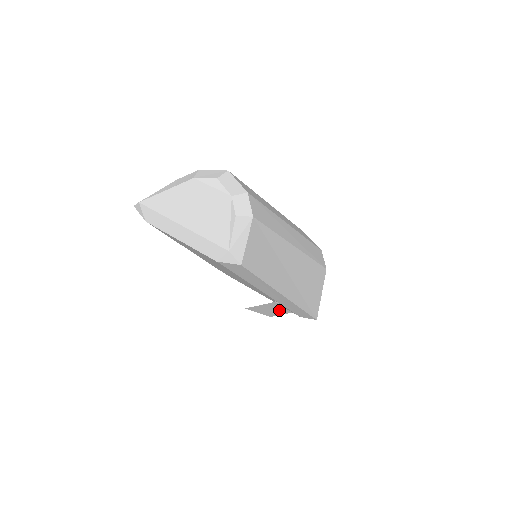
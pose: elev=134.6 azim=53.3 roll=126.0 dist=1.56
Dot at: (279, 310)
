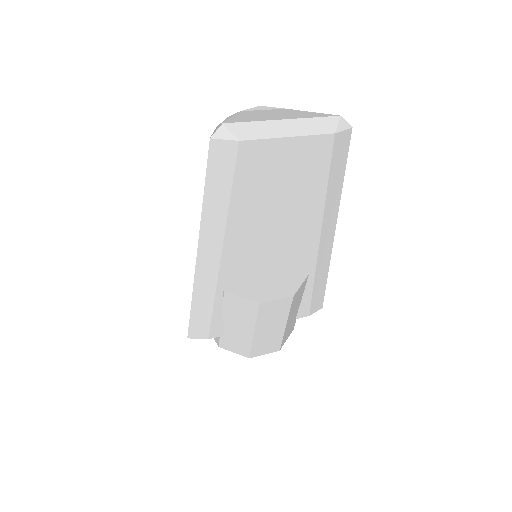
Dot at: (293, 318)
